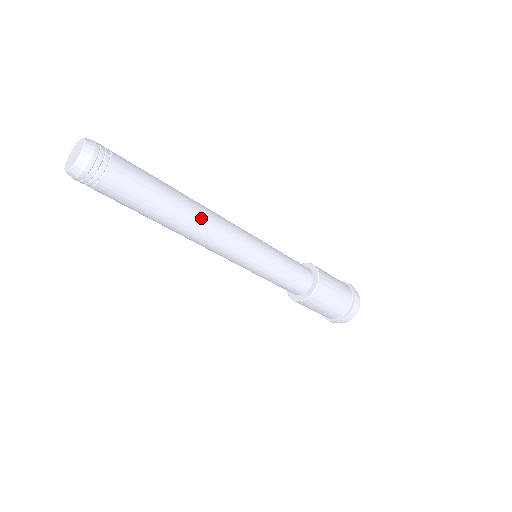
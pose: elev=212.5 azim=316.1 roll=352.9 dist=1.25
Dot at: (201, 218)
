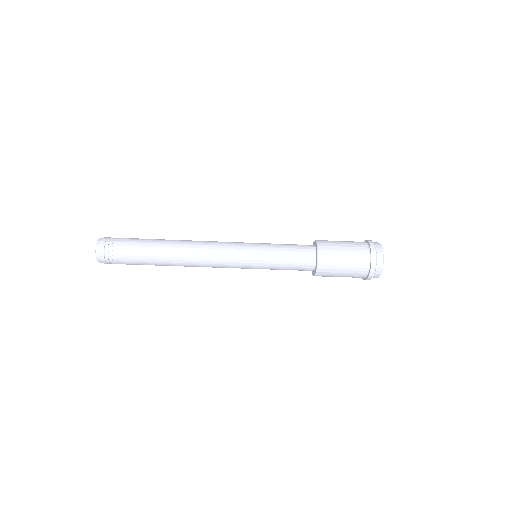
Dot at: (188, 248)
